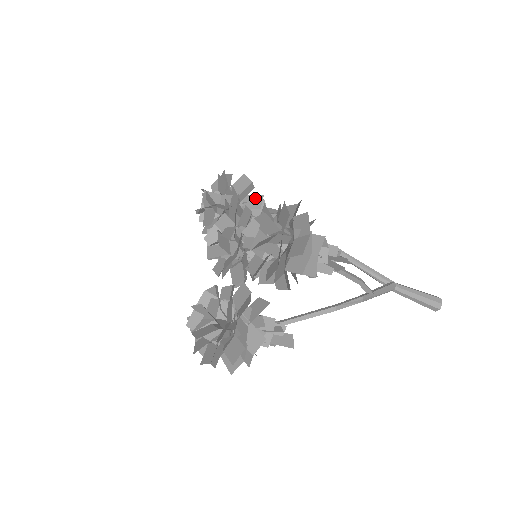
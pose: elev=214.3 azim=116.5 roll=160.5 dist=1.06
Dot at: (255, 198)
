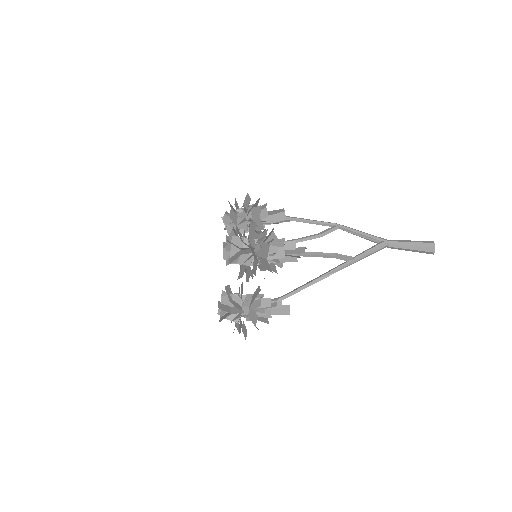
Dot at: (257, 209)
